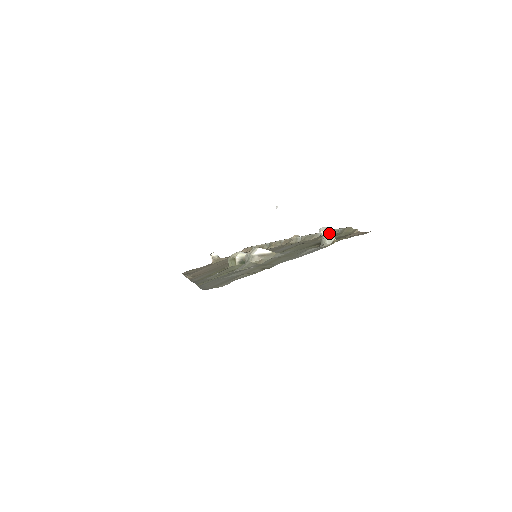
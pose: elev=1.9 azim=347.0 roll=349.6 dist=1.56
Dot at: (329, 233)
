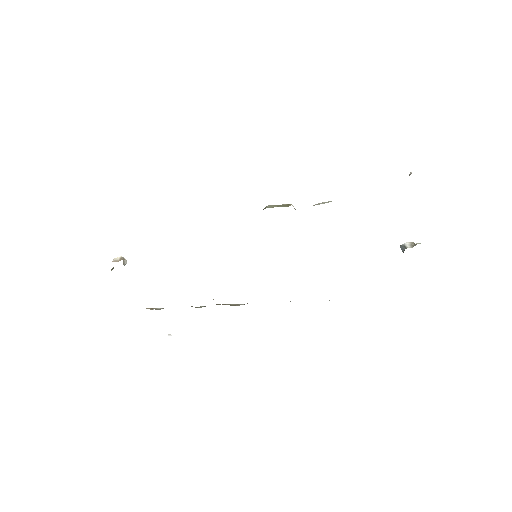
Dot at: occluded
